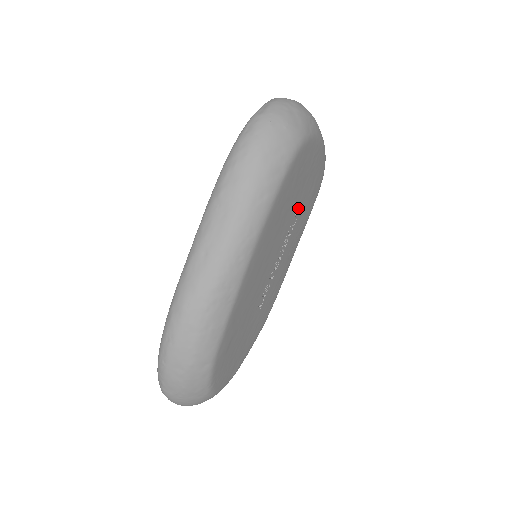
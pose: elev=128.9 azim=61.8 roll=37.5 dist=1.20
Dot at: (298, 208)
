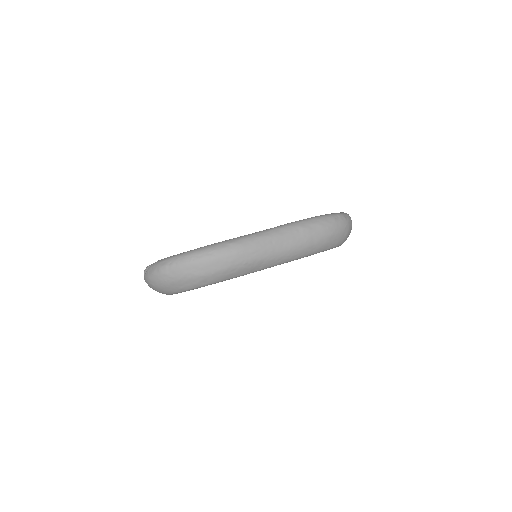
Dot at: occluded
